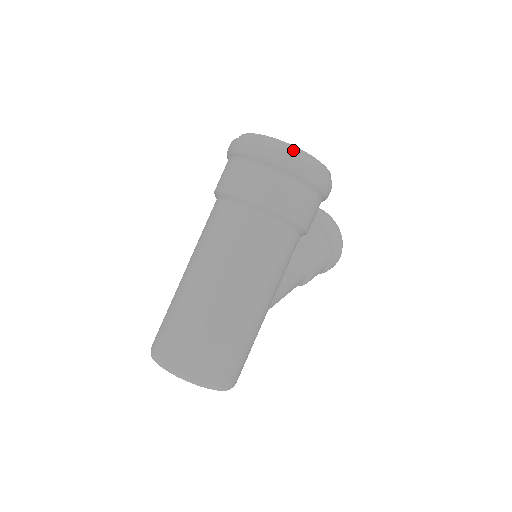
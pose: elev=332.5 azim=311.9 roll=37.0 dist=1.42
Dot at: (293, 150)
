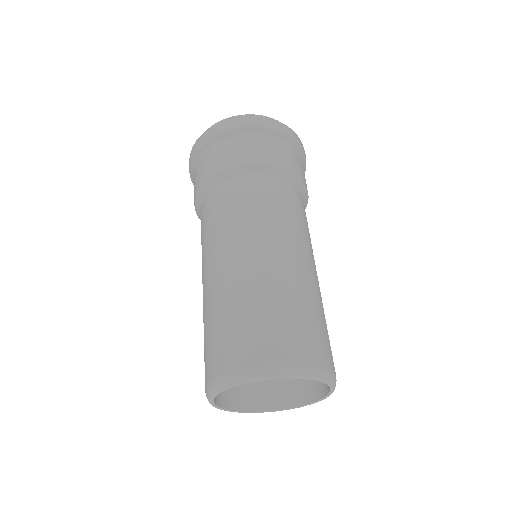
Dot at: occluded
